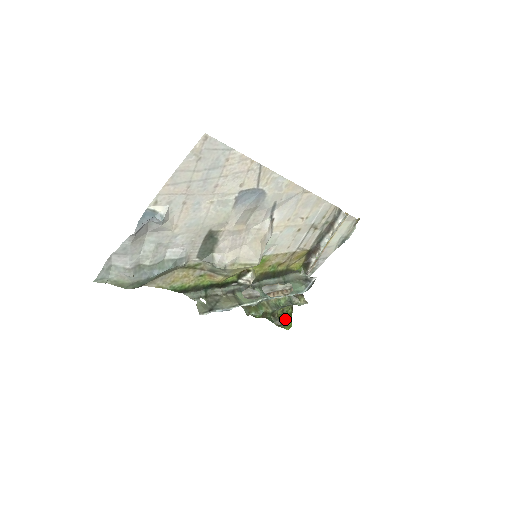
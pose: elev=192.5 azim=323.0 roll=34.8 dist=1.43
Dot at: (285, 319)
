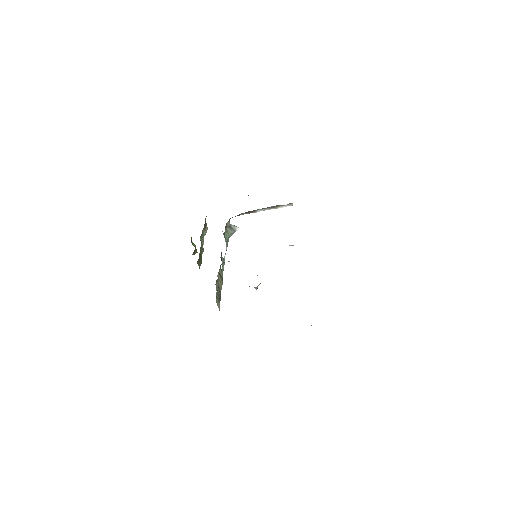
Dot at: (194, 245)
